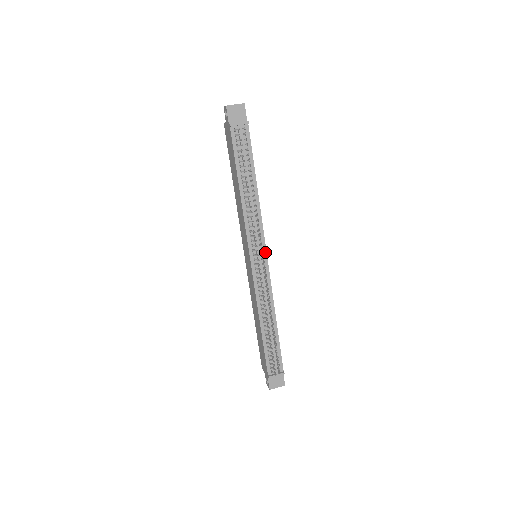
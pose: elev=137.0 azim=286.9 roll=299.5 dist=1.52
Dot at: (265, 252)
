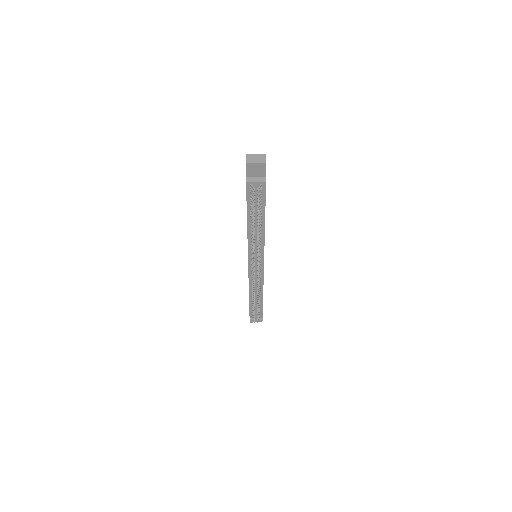
Dot at: (263, 261)
